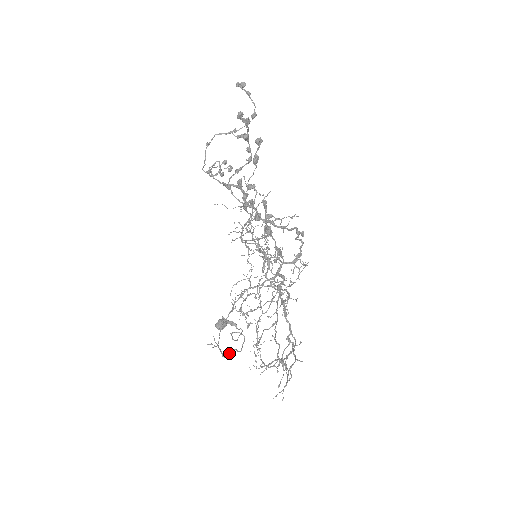
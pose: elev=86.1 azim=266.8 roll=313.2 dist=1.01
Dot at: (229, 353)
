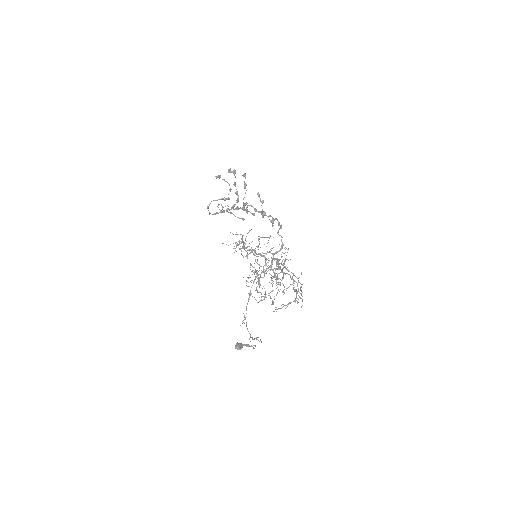
Dot at: (254, 339)
